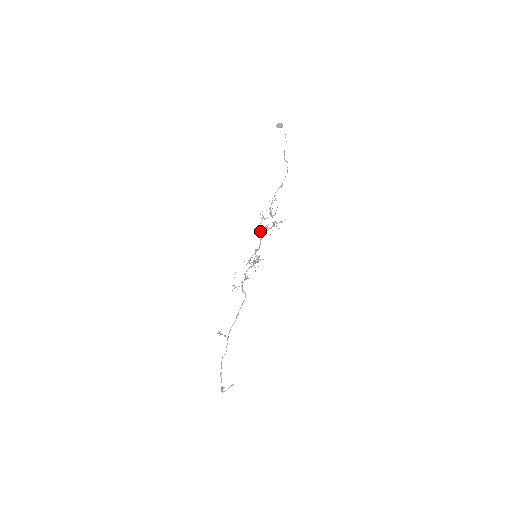
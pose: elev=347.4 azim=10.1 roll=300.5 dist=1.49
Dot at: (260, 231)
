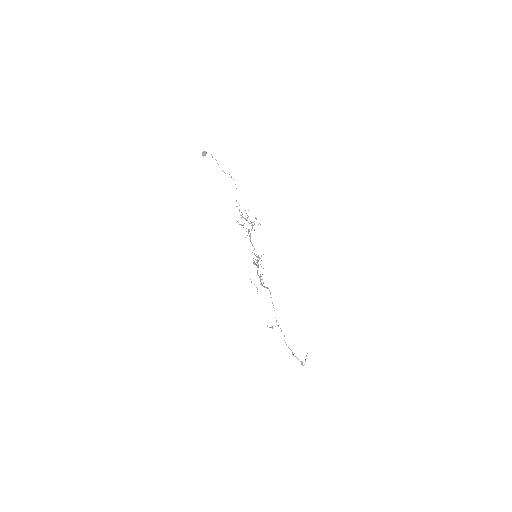
Dot at: occluded
